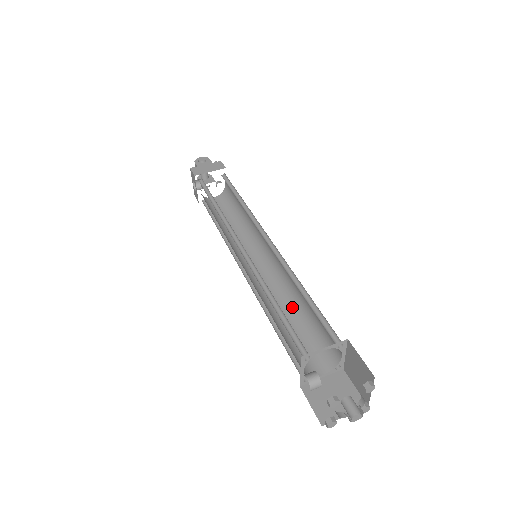
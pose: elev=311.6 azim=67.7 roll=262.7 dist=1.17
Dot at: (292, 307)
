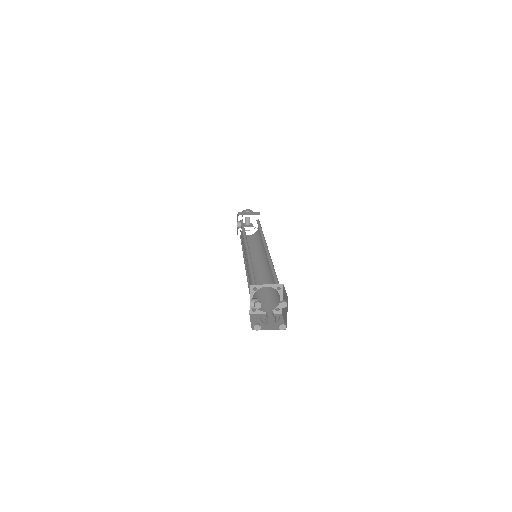
Dot at: (266, 283)
